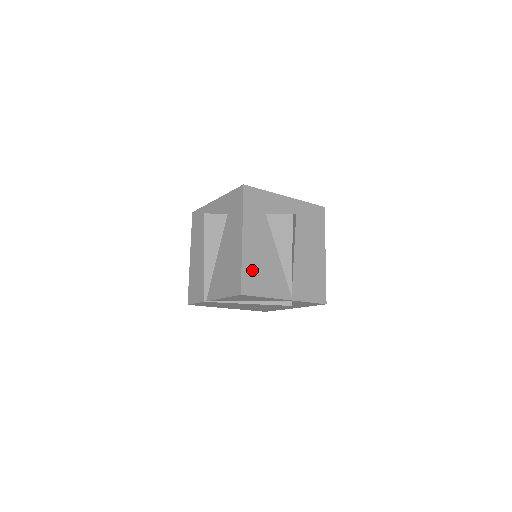
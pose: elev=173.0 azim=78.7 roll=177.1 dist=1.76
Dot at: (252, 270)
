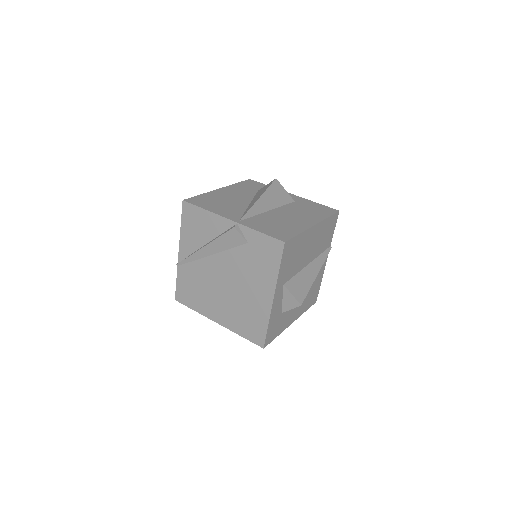
Dot at: (210, 199)
